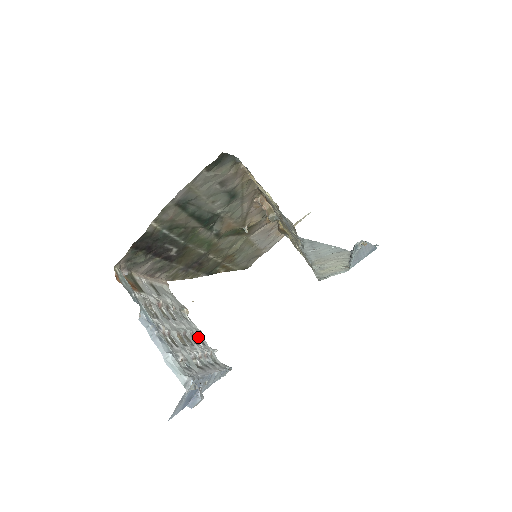
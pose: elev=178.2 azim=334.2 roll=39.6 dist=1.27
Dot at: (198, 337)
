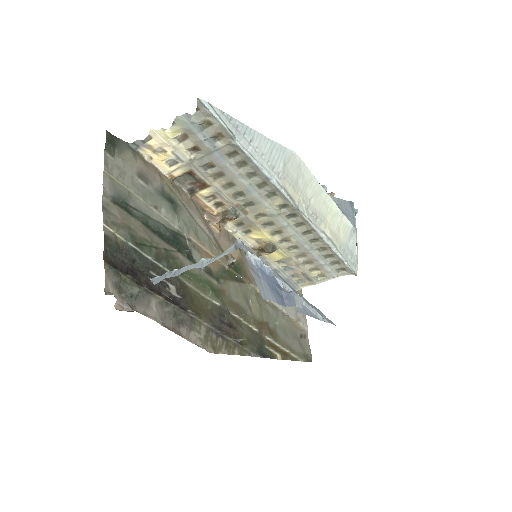
Dot at: occluded
